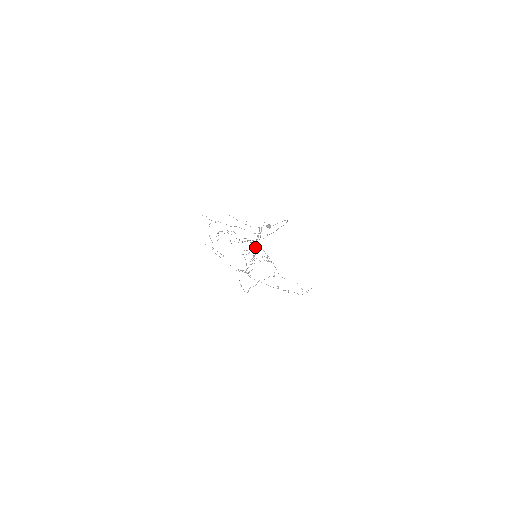
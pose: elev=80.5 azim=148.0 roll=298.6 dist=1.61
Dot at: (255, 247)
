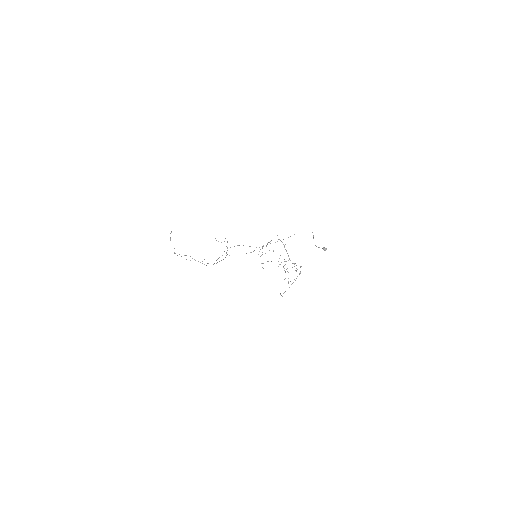
Dot at: occluded
